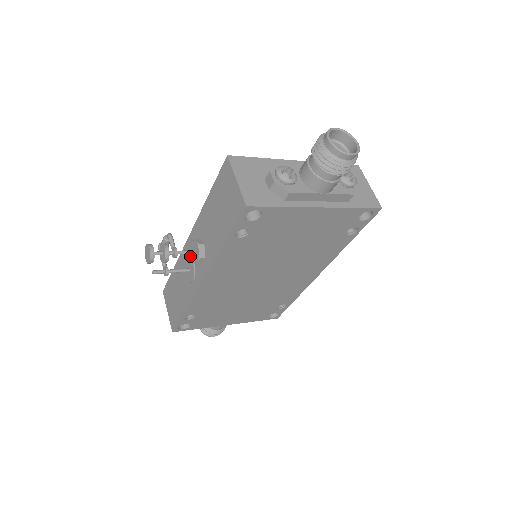
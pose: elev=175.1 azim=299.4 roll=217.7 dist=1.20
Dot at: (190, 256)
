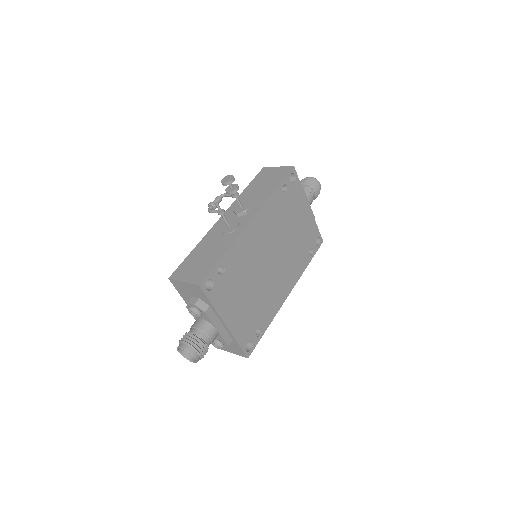
Dot at: occluded
